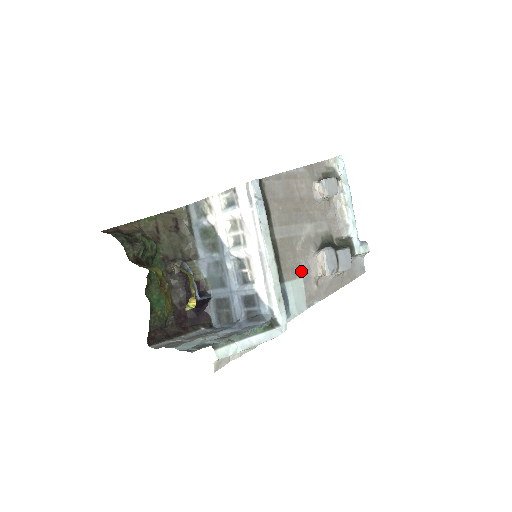
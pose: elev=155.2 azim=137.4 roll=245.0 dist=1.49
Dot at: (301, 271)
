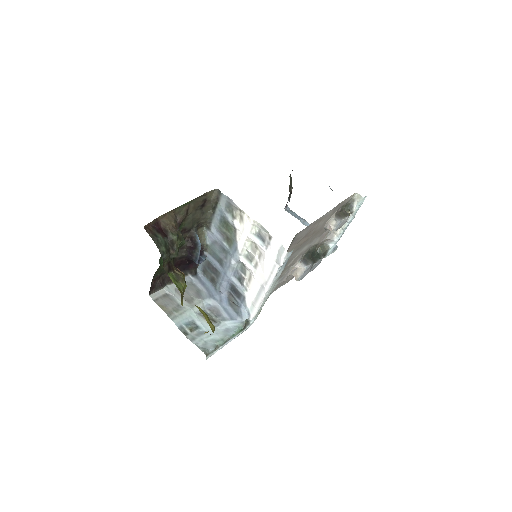
Dot at: (282, 276)
